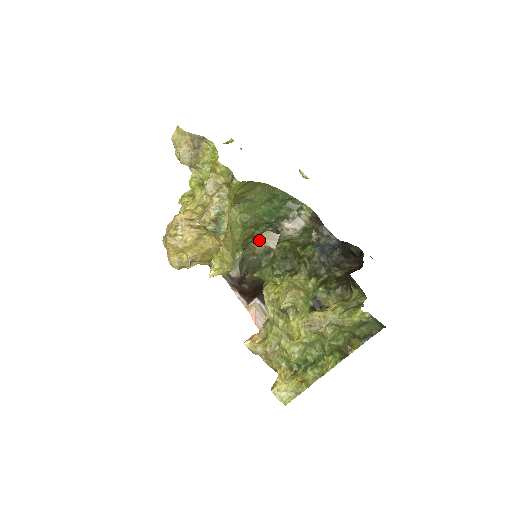
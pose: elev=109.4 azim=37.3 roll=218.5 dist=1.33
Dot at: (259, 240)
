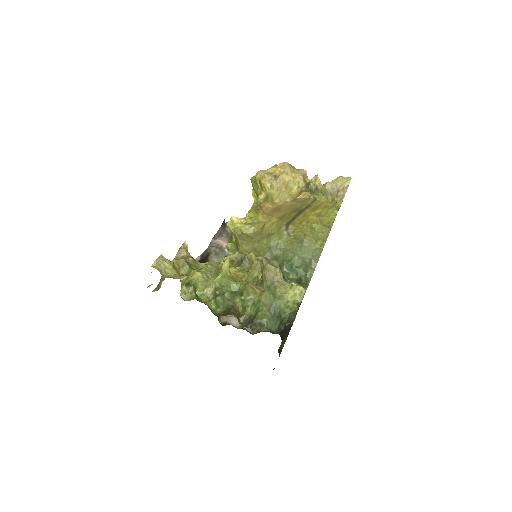
Dot at: occluded
